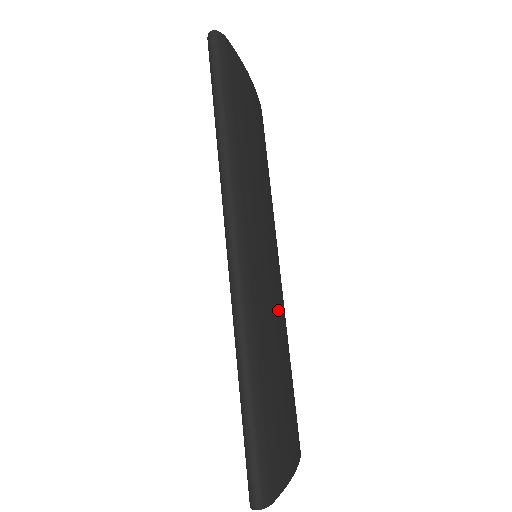
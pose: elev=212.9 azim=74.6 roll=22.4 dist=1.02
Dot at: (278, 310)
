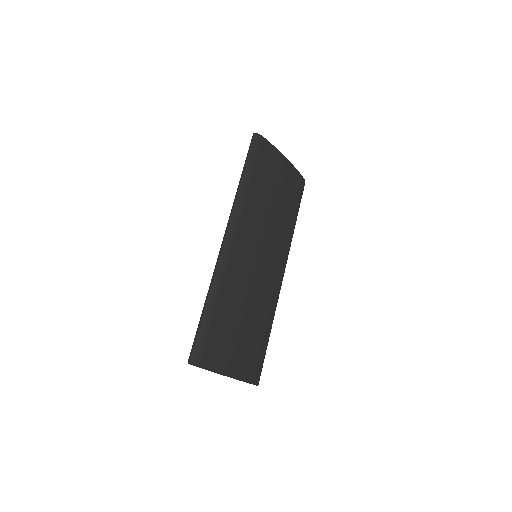
Dot at: (259, 289)
